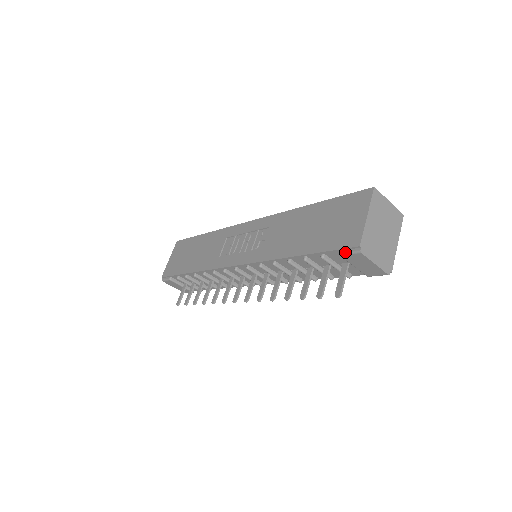
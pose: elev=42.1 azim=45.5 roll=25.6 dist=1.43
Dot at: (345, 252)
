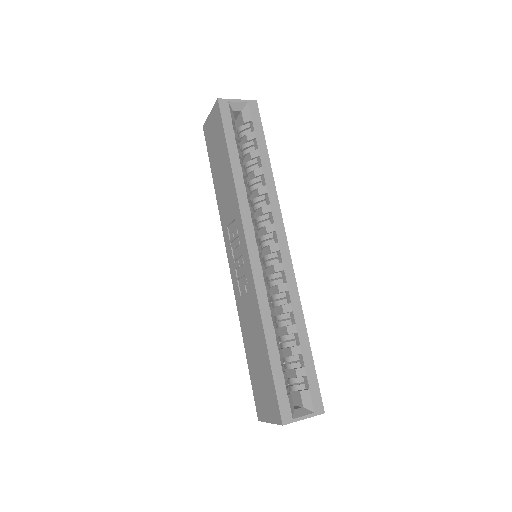
Dot at: (256, 405)
